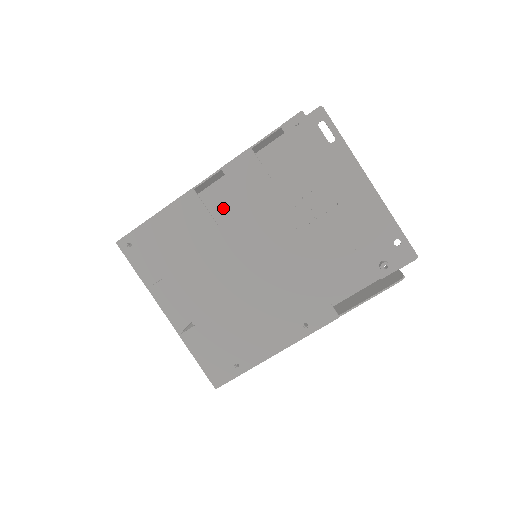
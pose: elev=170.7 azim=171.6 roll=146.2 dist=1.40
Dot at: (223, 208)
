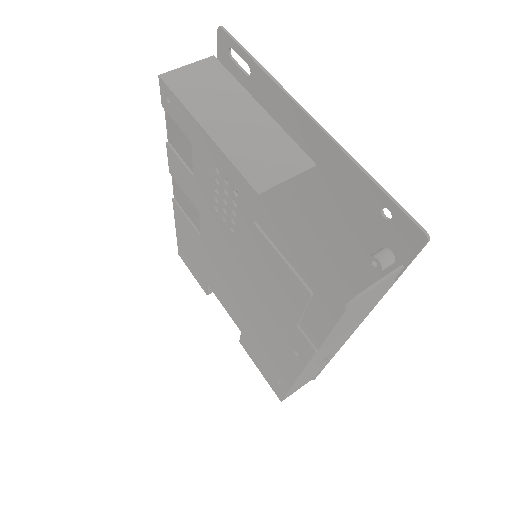
Dot at: occluded
